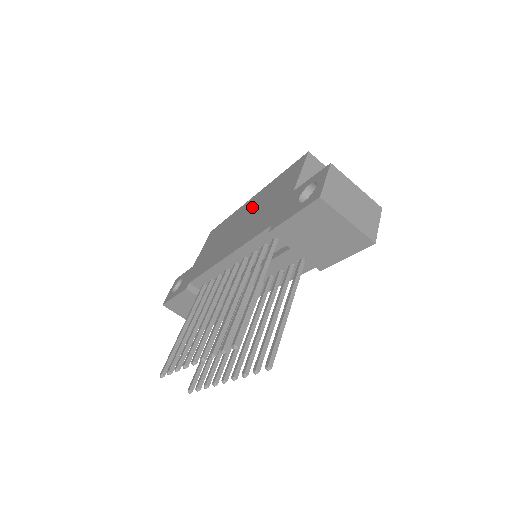
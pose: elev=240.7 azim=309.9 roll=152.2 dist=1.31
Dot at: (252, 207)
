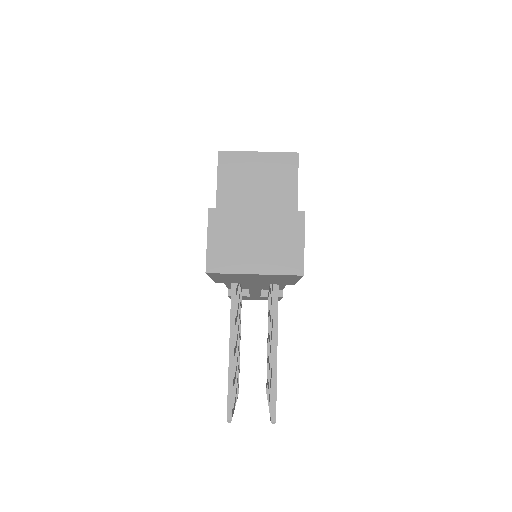
Dot at: occluded
